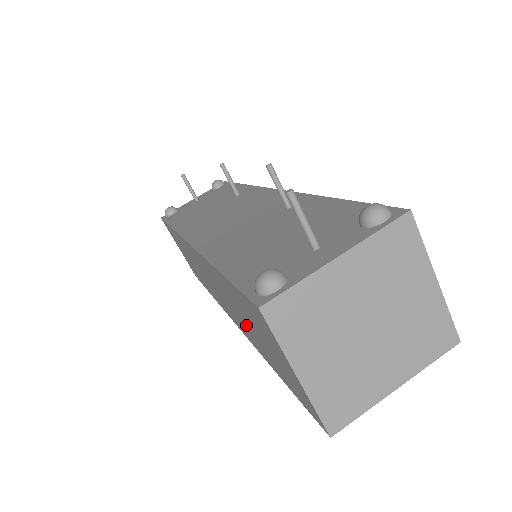
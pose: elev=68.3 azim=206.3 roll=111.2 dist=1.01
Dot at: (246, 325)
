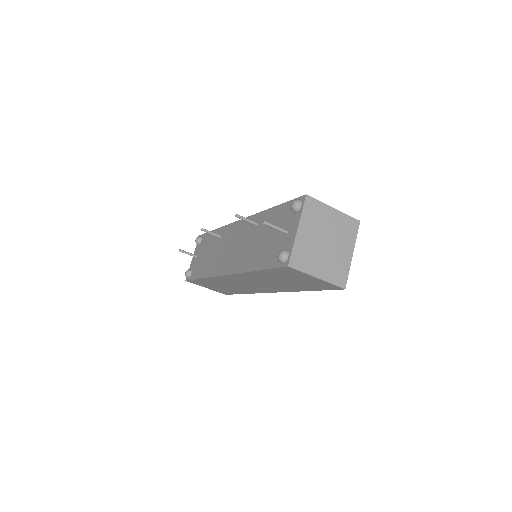
Dot at: (282, 284)
